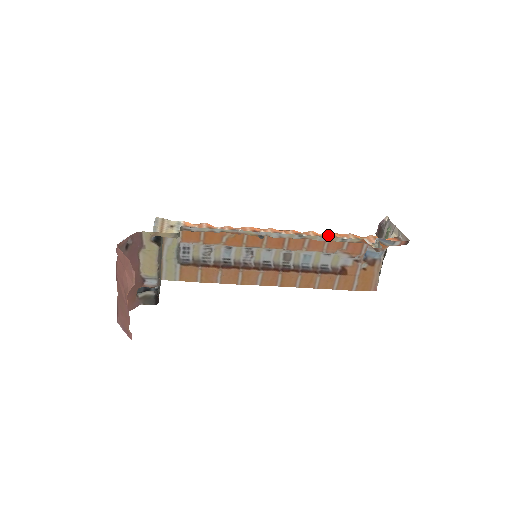
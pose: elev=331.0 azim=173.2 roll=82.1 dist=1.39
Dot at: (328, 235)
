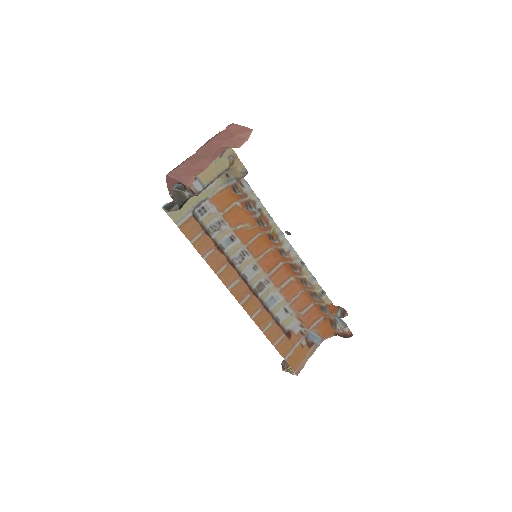
Dot at: (306, 287)
